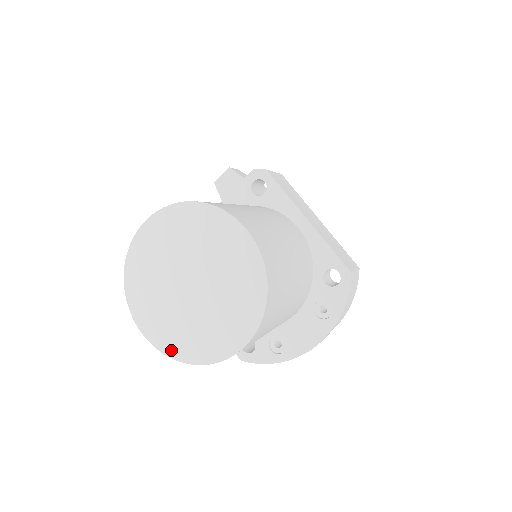
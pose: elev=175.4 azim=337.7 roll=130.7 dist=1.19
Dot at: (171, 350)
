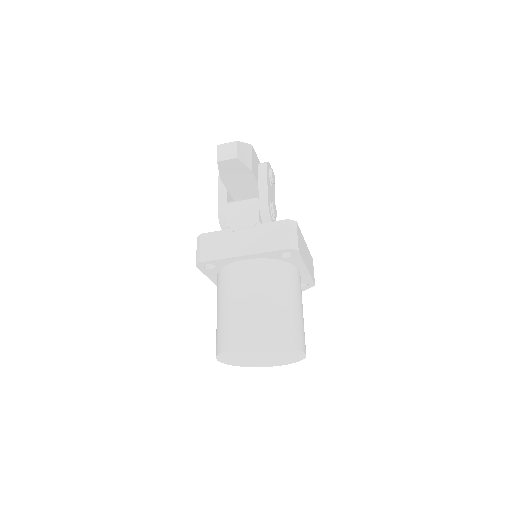
Dot at: (235, 365)
